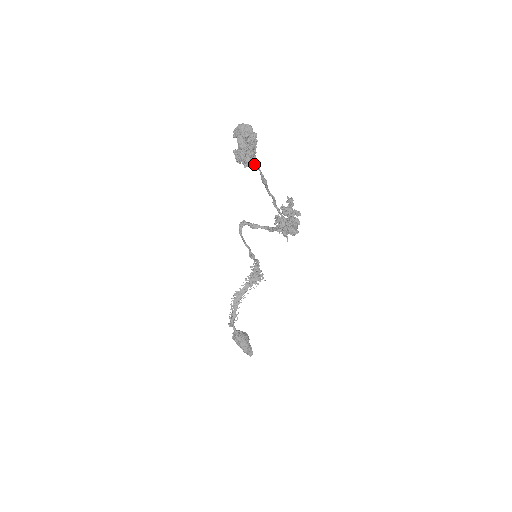
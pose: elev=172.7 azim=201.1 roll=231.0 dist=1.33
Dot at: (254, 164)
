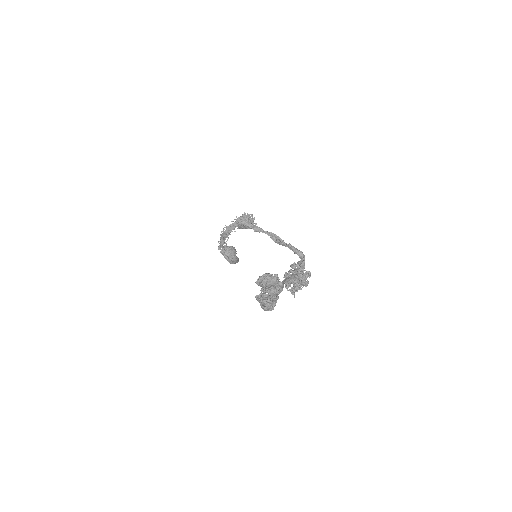
Dot at: (276, 302)
